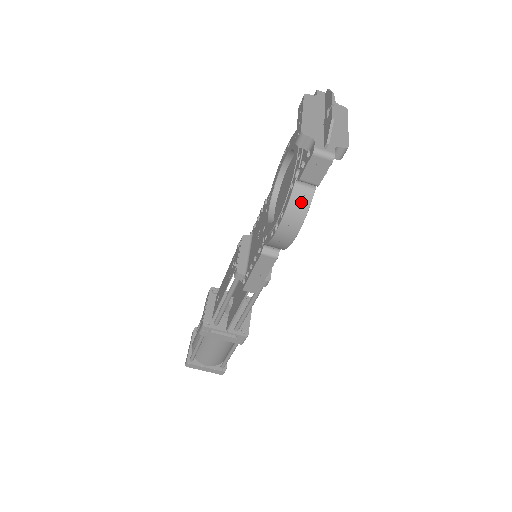
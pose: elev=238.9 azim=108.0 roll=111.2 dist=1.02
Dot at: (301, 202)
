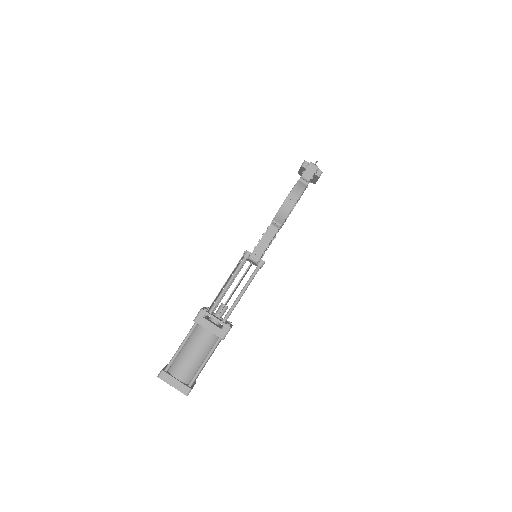
Dot at: (301, 187)
